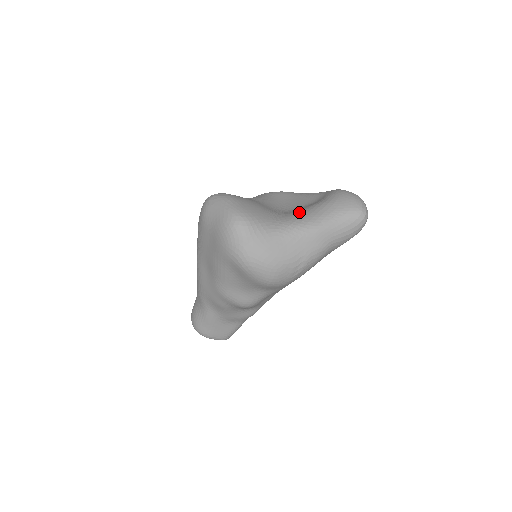
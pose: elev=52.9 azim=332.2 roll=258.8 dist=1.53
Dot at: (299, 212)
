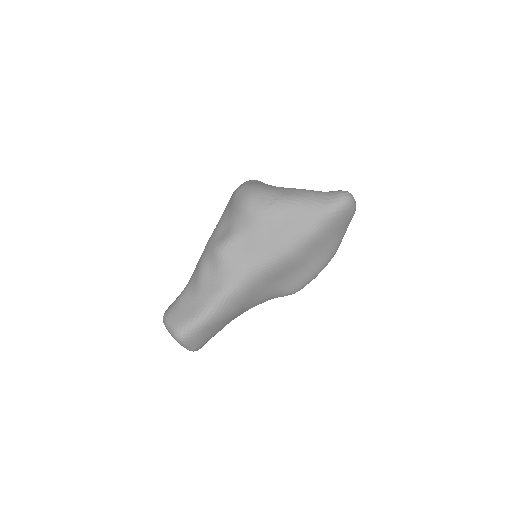
Dot at: occluded
